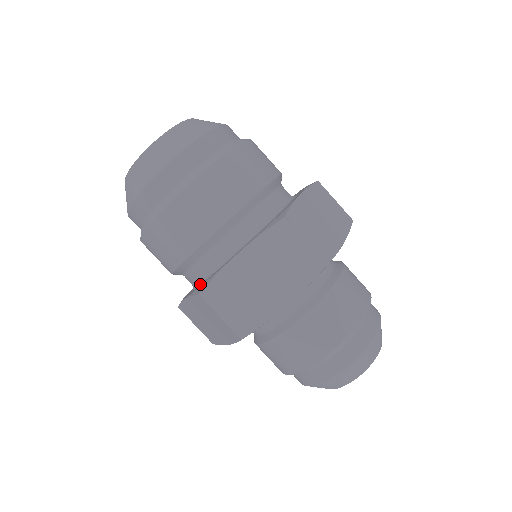
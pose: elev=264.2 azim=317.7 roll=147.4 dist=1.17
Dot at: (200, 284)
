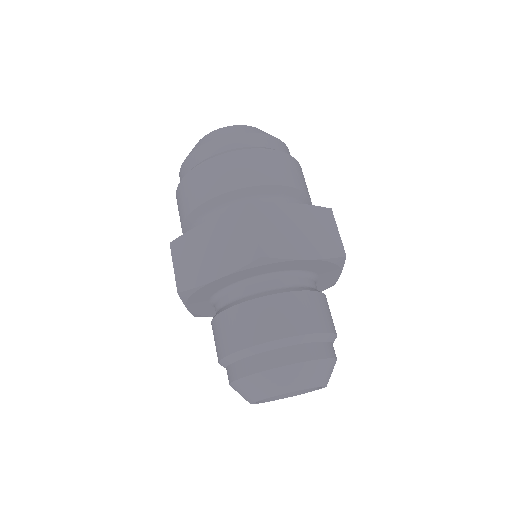
Dot at: occluded
